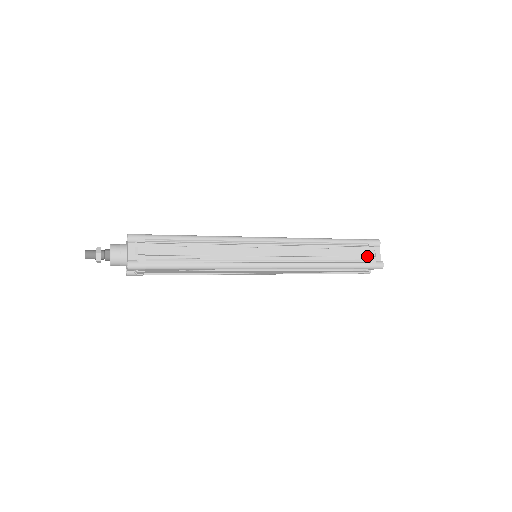
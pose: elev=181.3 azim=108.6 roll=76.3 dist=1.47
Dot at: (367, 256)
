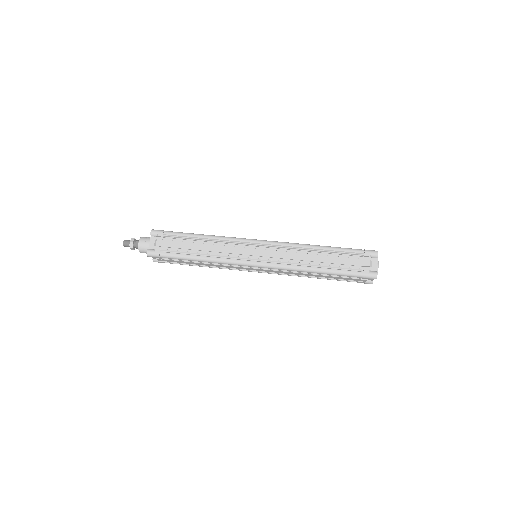
Dot at: (360, 265)
